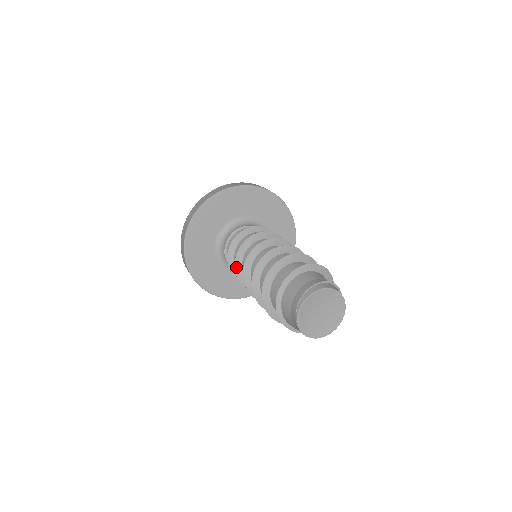
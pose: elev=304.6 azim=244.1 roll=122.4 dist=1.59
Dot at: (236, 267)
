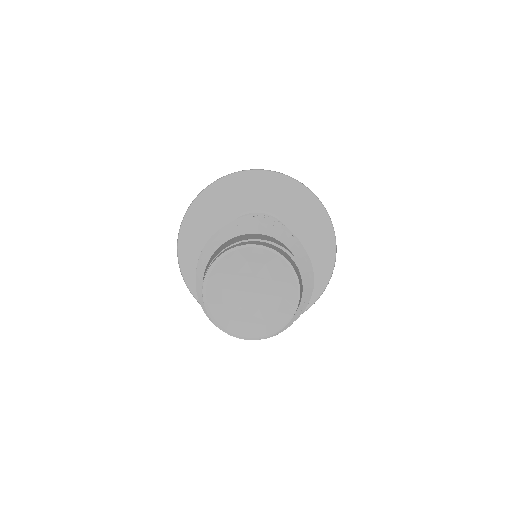
Dot at: occluded
